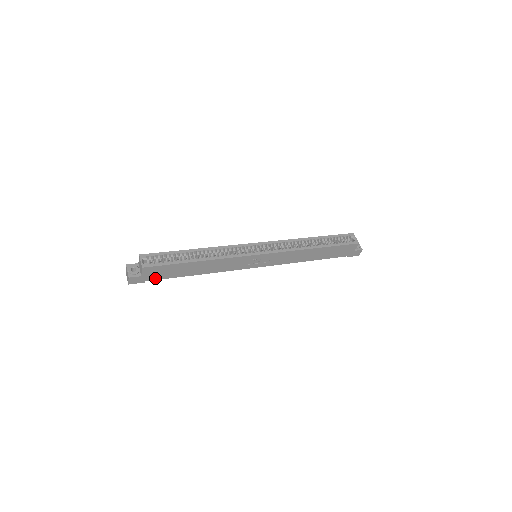
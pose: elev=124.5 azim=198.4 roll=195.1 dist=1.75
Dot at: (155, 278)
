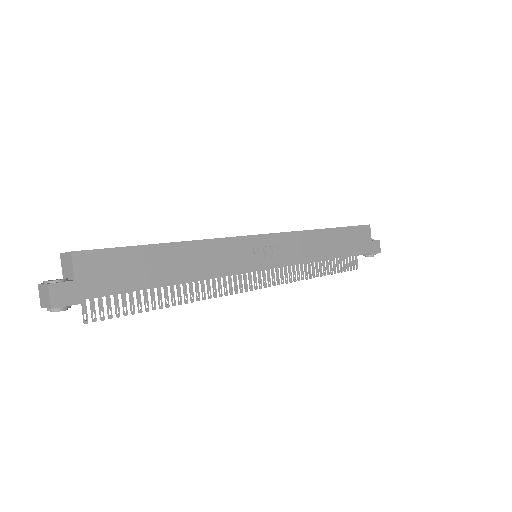
Dot at: (104, 290)
